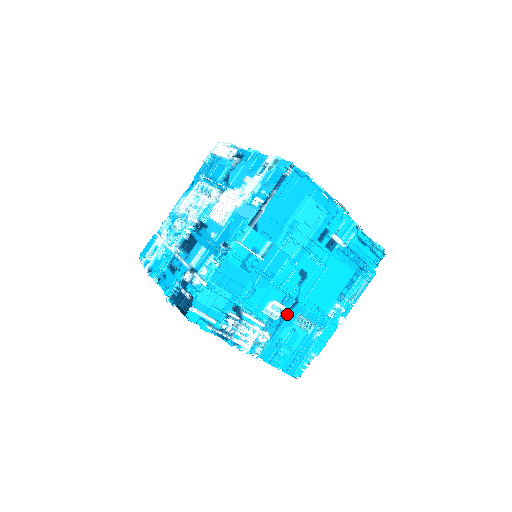
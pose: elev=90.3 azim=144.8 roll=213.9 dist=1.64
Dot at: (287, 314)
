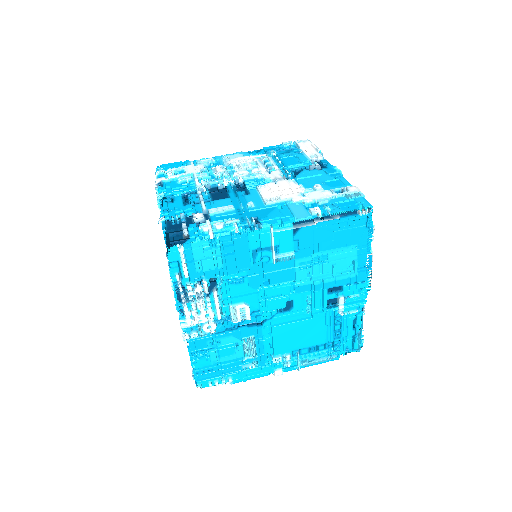
Dot at: (245, 326)
